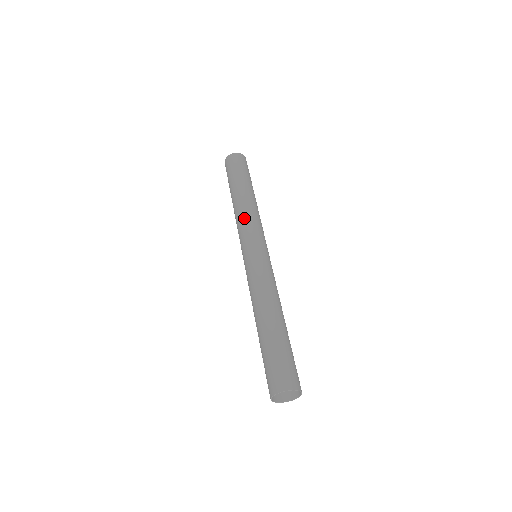
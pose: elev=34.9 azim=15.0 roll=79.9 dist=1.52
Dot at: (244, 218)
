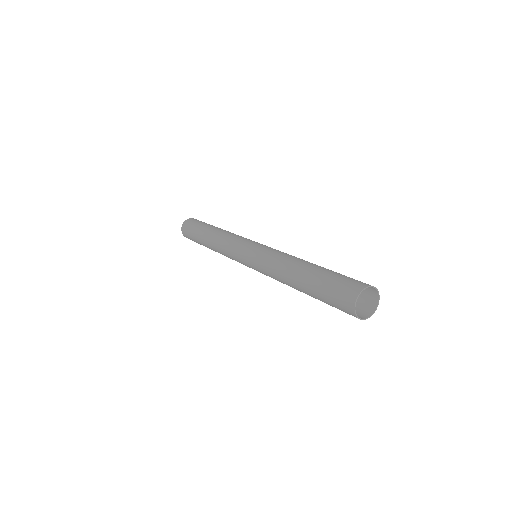
Dot at: (231, 235)
